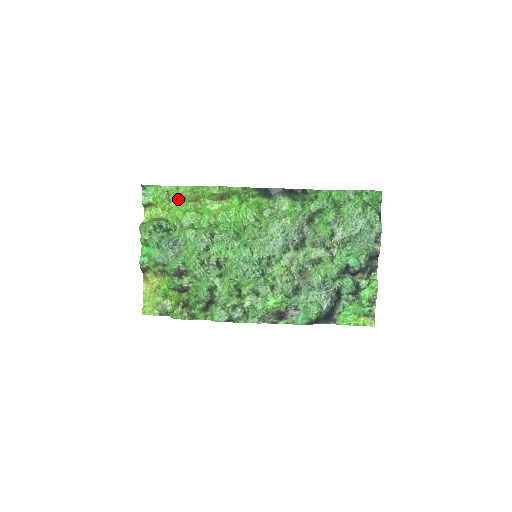
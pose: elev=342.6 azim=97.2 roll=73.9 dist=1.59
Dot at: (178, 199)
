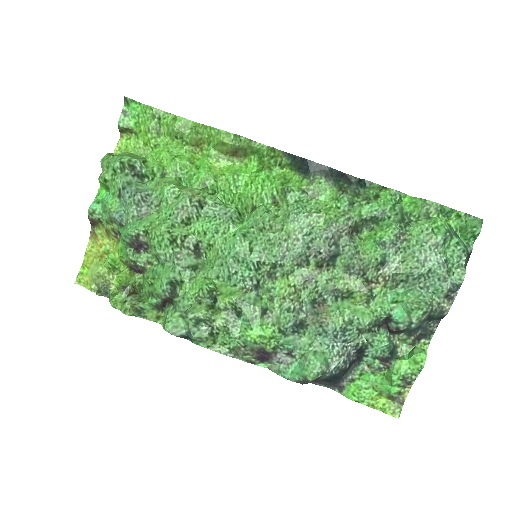
Dot at: (171, 135)
